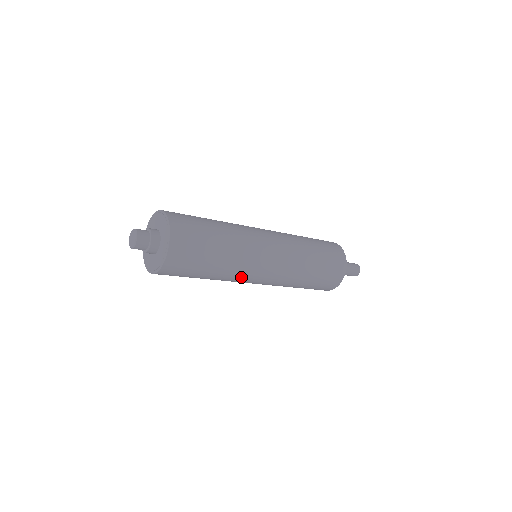
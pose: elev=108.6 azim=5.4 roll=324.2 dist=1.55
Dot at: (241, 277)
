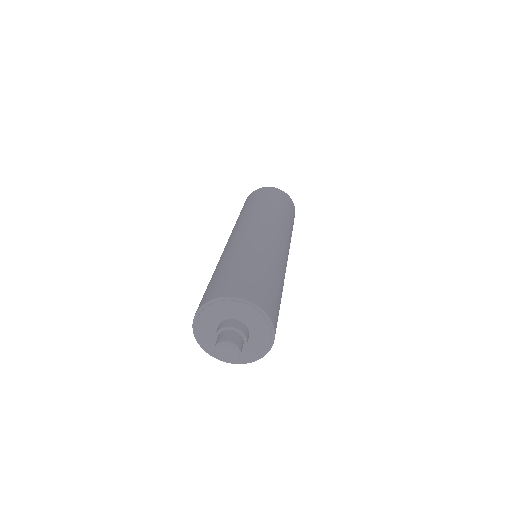
Dot at: occluded
